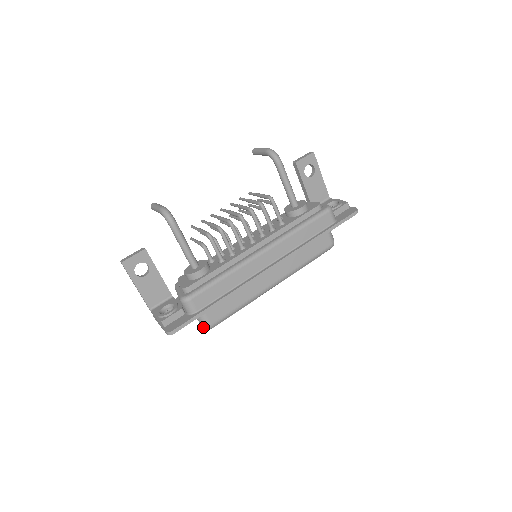
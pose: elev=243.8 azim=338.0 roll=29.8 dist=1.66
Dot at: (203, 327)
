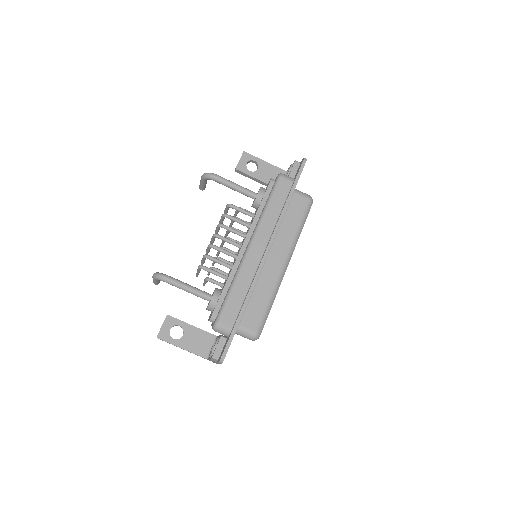
Dot at: (252, 340)
